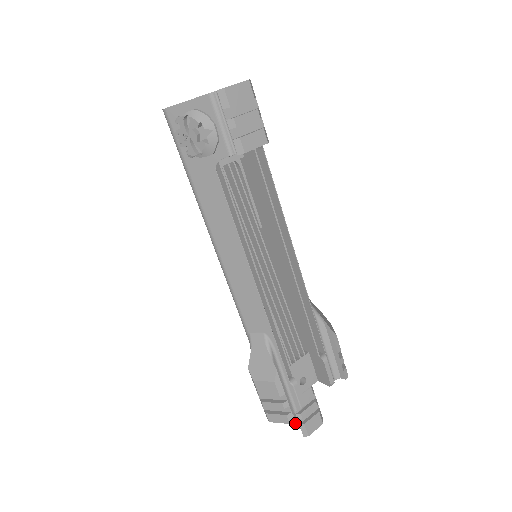
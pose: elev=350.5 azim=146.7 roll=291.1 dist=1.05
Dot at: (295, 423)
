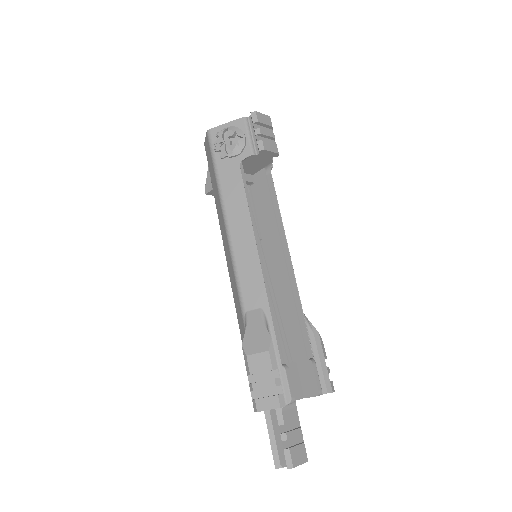
Dot at: (277, 458)
